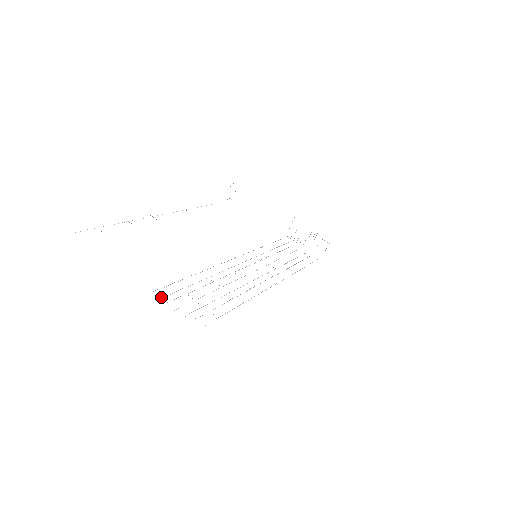
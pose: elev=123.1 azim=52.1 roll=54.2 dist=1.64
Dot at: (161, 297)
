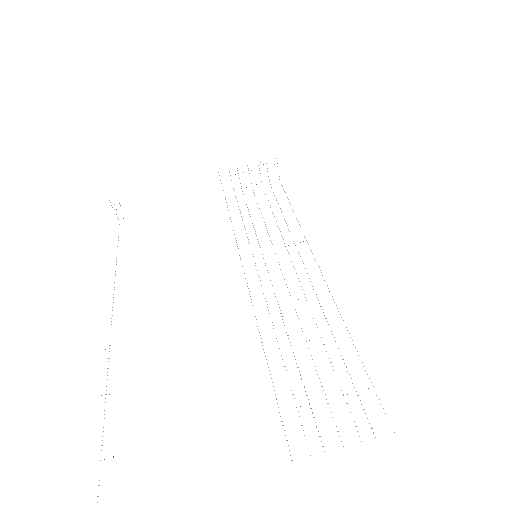
Dot at: occluded
